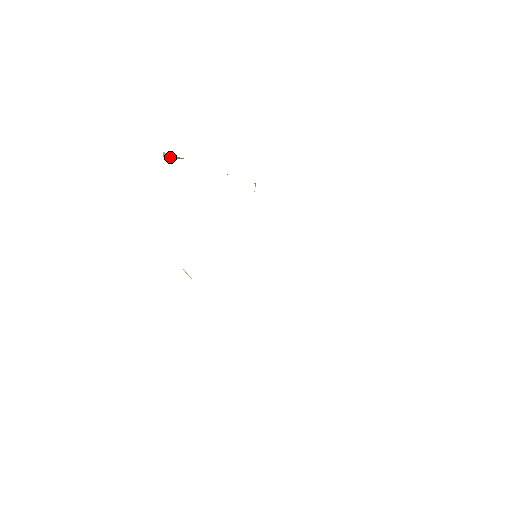
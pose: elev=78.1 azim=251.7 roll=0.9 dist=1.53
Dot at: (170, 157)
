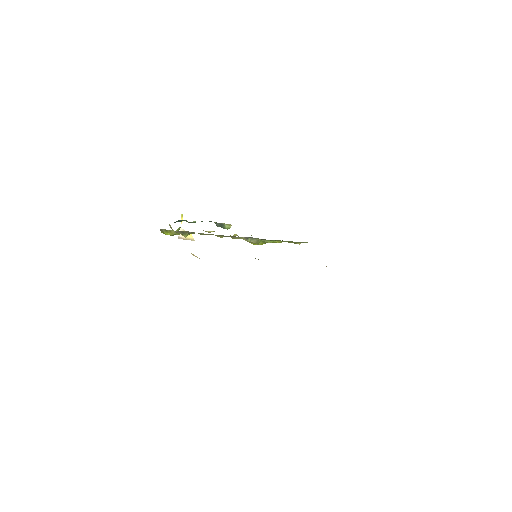
Dot at: (183, 237)
